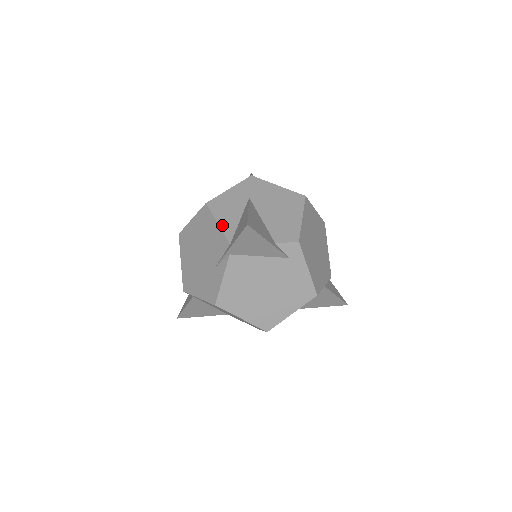
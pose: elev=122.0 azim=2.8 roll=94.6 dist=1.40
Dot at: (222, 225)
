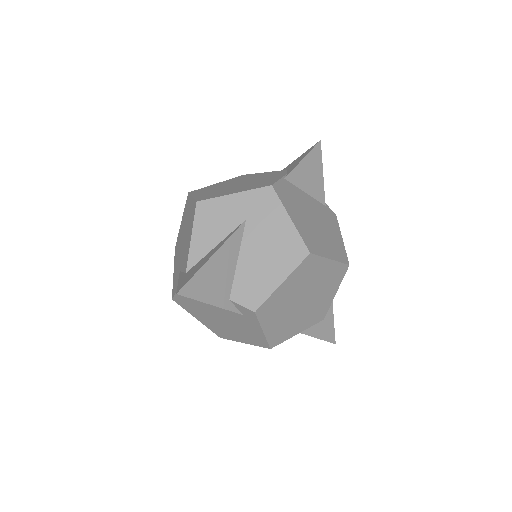
Dot at: (193, 243)
